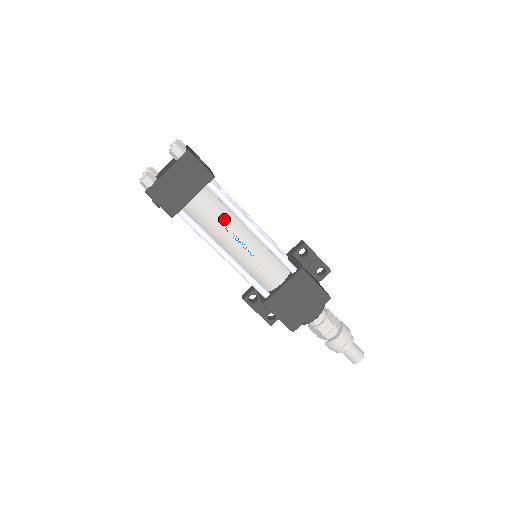
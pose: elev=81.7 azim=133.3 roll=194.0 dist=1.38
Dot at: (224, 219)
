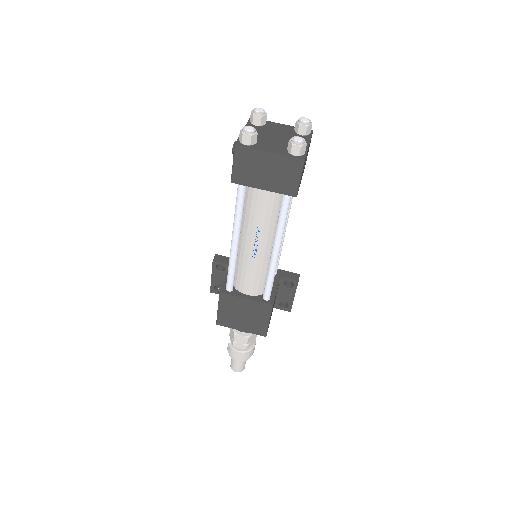
Dot at: (266, 223)
